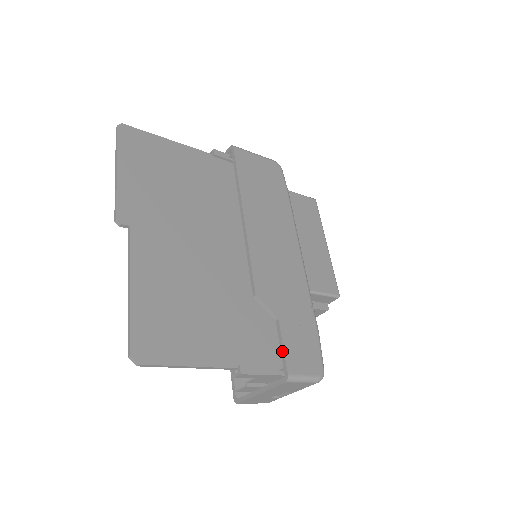
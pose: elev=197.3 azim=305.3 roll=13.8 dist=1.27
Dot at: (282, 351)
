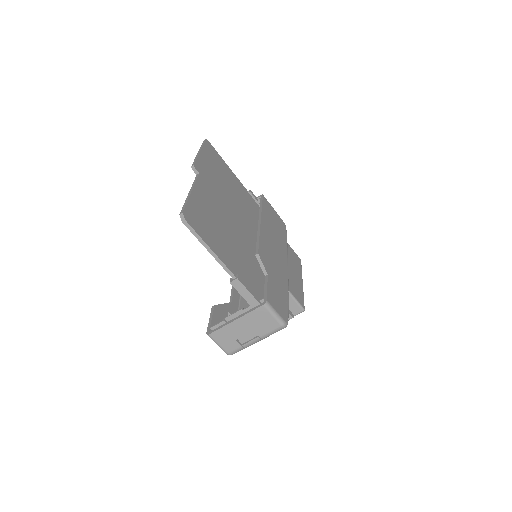
Dot at: (266, 289)
